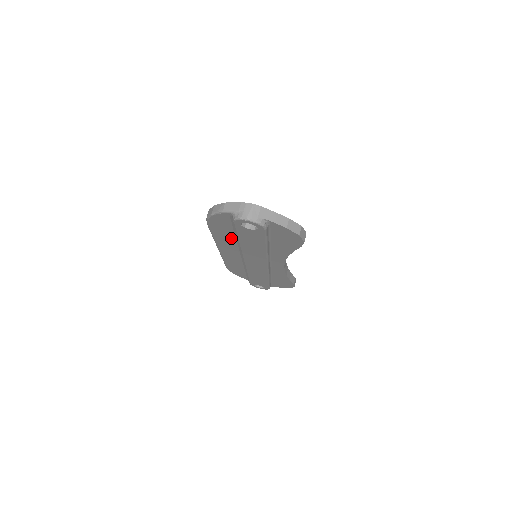
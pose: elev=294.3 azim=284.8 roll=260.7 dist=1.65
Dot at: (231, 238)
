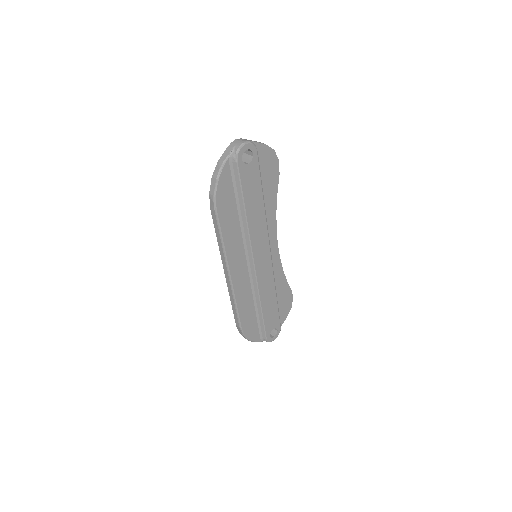
Dot at: (236, 224)
